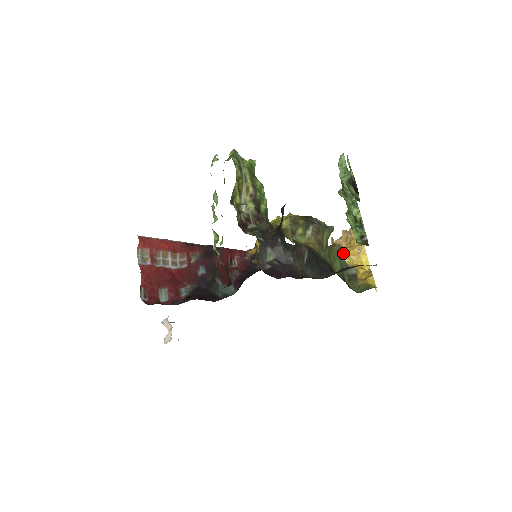
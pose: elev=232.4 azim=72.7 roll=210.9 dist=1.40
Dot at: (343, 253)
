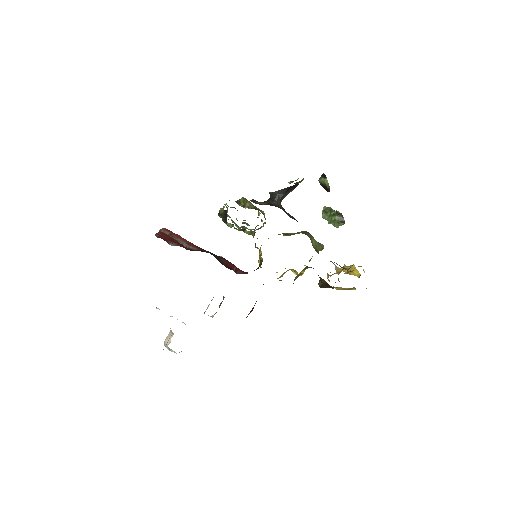
Dot at: (334, 264)
